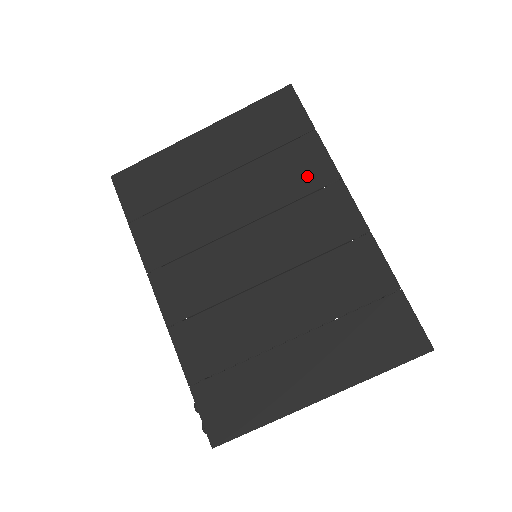
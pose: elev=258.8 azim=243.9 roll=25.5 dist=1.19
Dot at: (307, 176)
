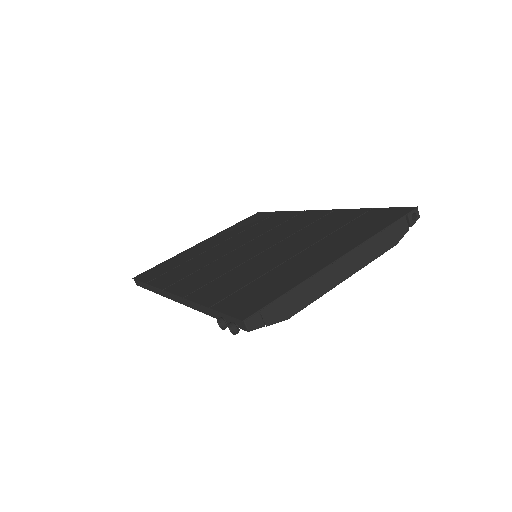
Dot at: (281, 219)
